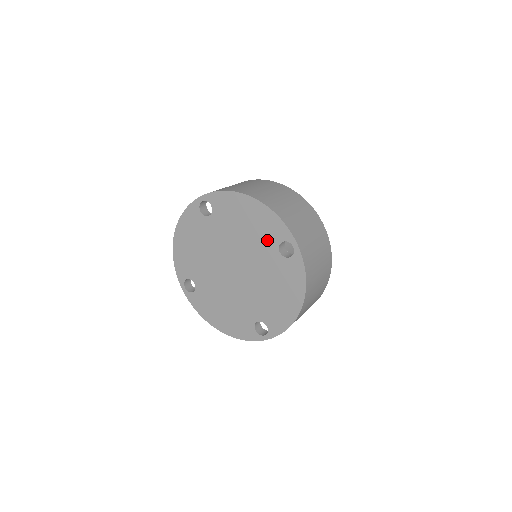
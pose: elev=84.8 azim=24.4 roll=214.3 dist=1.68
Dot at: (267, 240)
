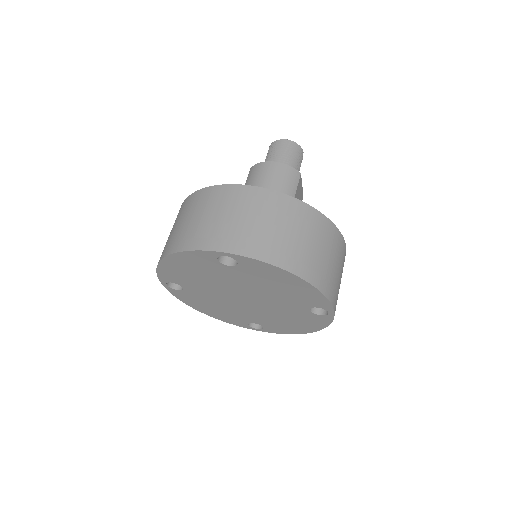
Dot at: (300, 301)
